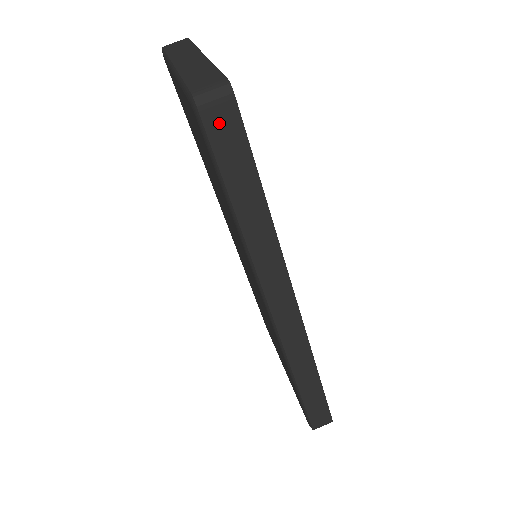
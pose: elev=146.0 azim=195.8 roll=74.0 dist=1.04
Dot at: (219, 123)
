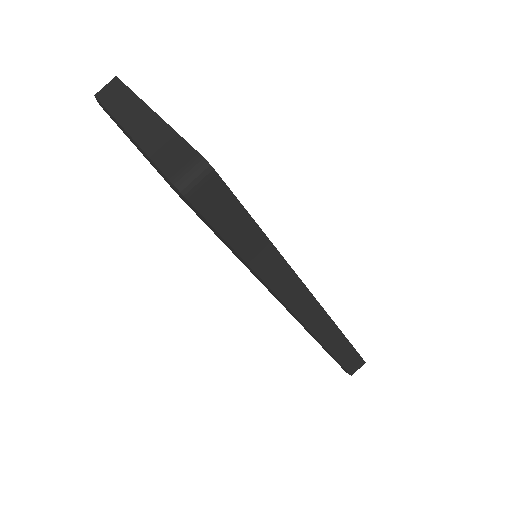
Dot at: (208, 199)
